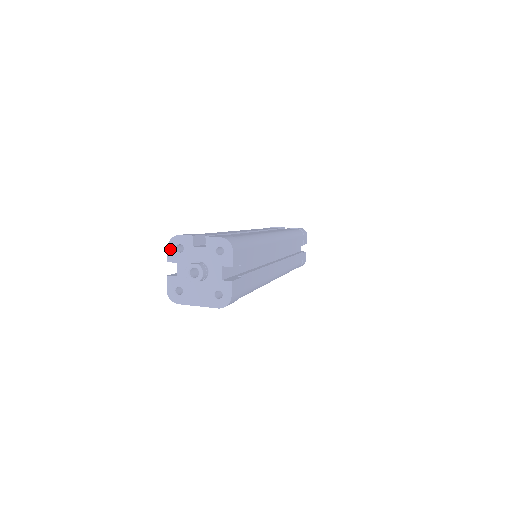
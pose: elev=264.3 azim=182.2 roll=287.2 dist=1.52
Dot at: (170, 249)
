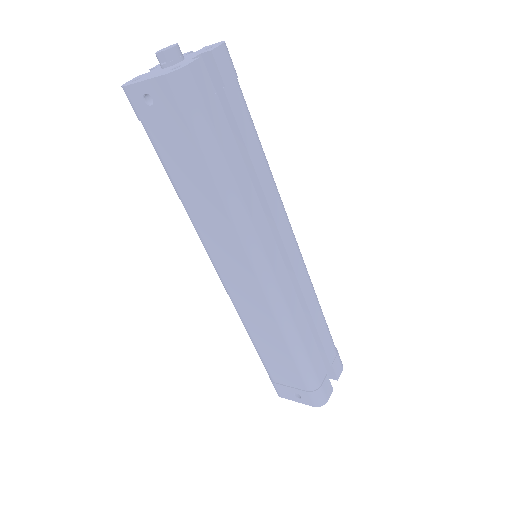
Dot at: occluded
